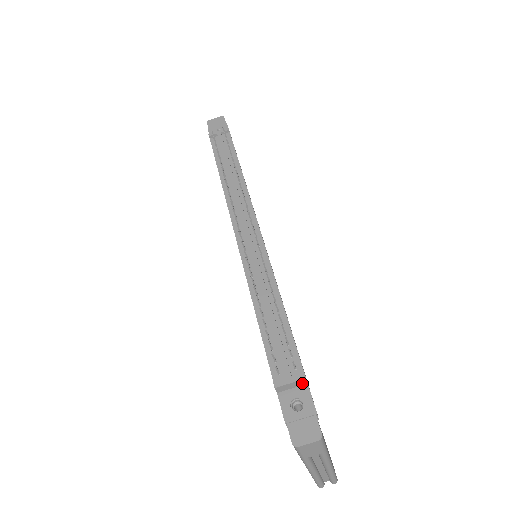
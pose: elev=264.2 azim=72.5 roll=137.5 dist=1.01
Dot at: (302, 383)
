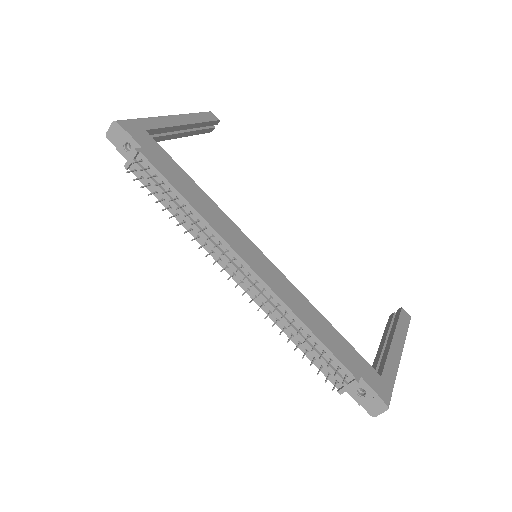
Dot at: (357, 381)
